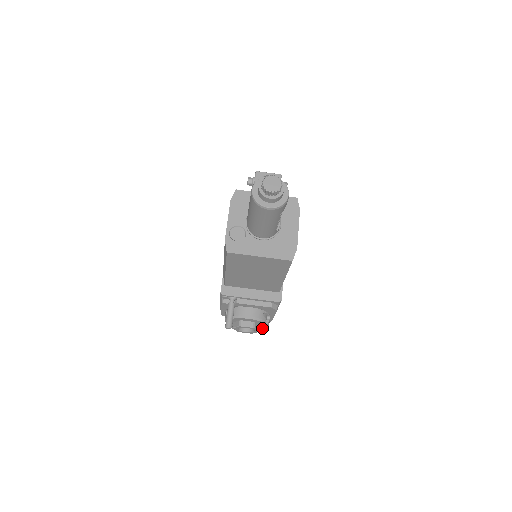
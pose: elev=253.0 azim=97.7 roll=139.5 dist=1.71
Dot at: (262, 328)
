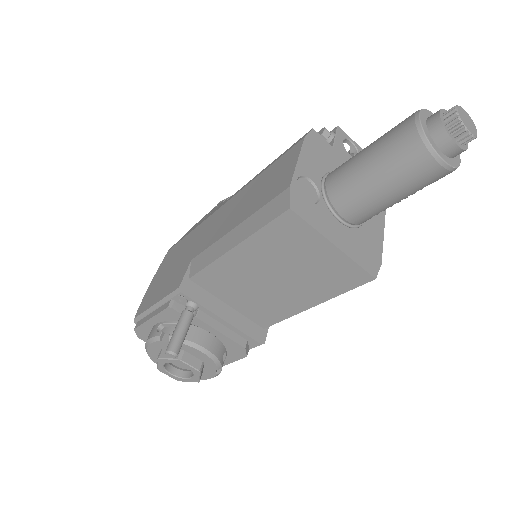
Dot at: occluded
